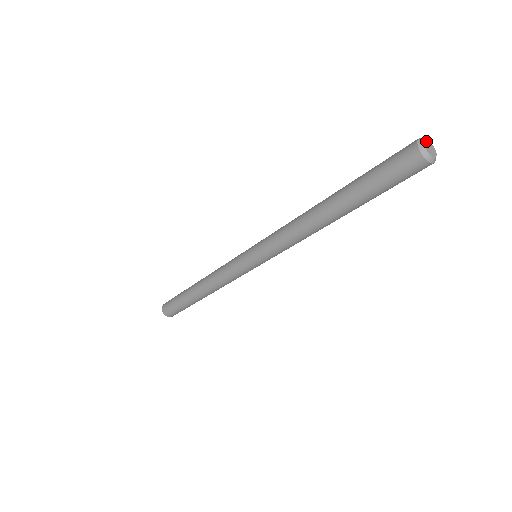
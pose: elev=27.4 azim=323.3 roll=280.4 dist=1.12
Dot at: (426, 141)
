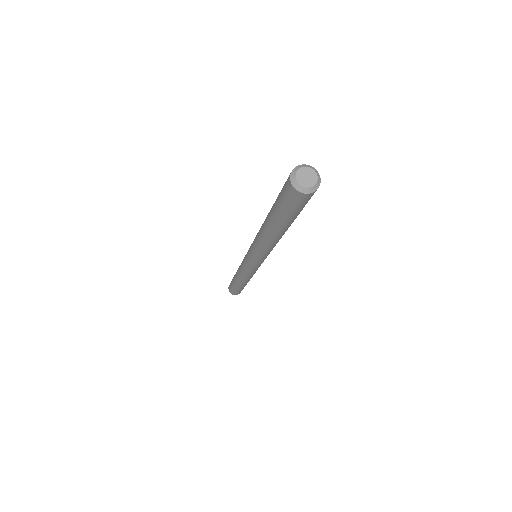
Dot at: (300, 171)
